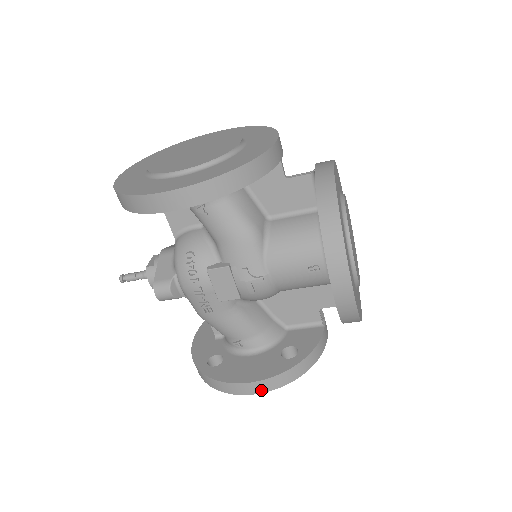
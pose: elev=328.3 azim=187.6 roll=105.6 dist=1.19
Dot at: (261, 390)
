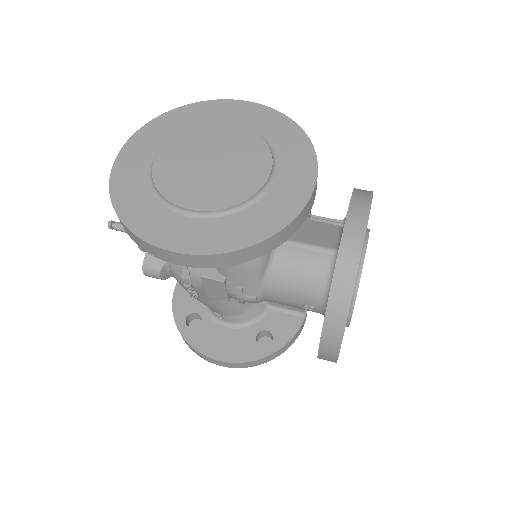
Dot at: (229, 366)
